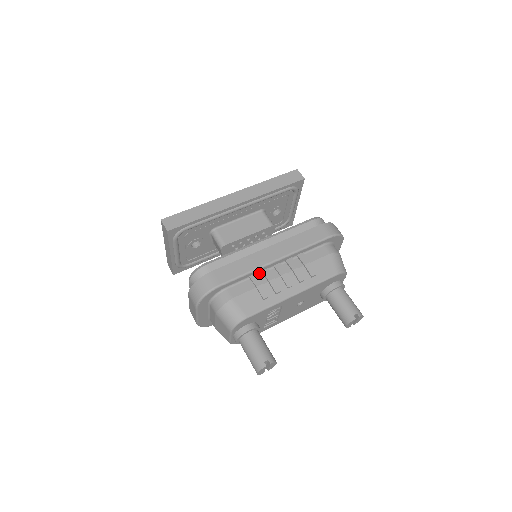
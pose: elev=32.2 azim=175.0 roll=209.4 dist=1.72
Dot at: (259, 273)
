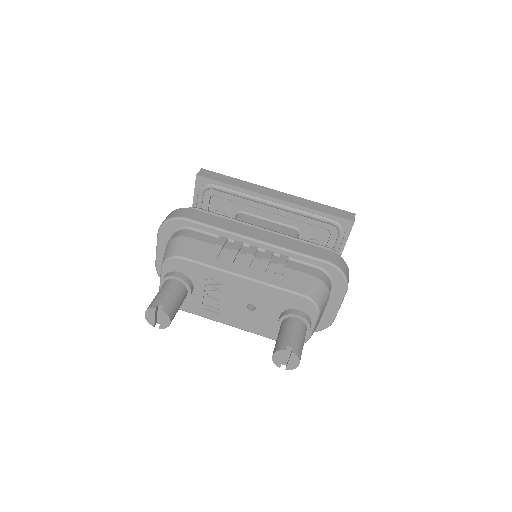
Dot at: (231, 241)
